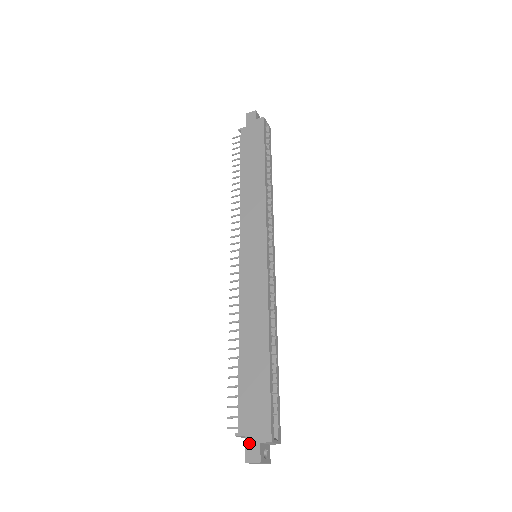
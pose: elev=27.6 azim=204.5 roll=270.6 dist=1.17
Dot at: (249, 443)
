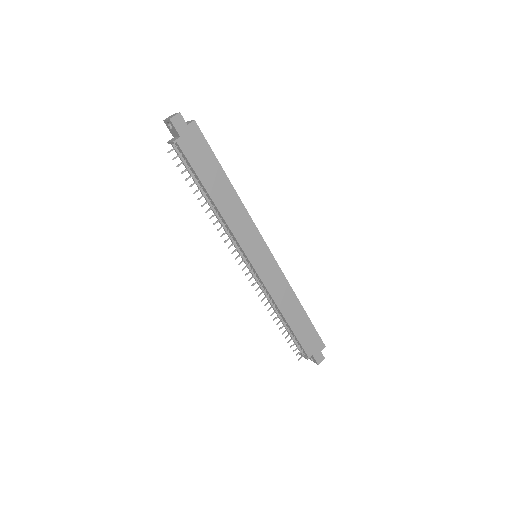
Dot at: (316, 356)
